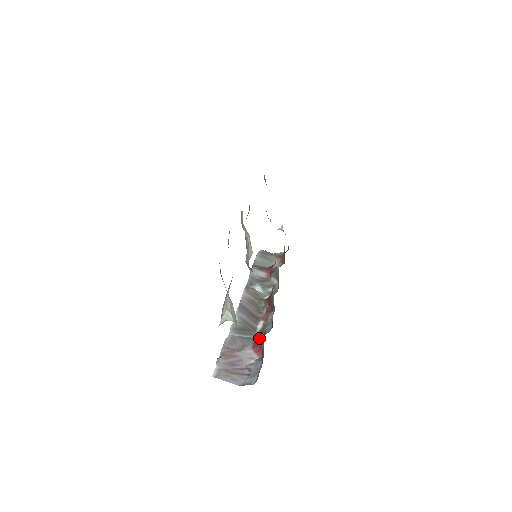
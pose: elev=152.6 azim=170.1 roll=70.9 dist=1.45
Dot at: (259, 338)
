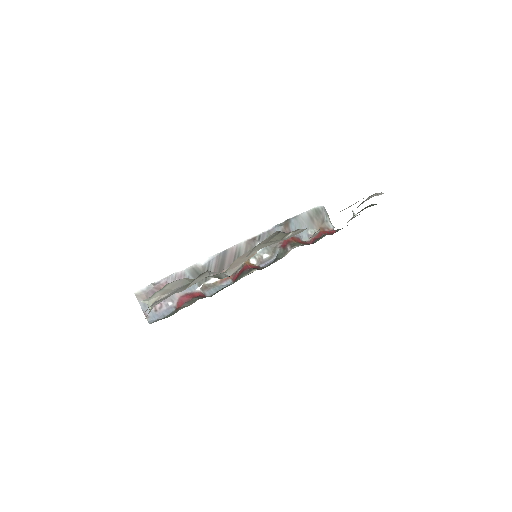
Dot at: (192, 296)
